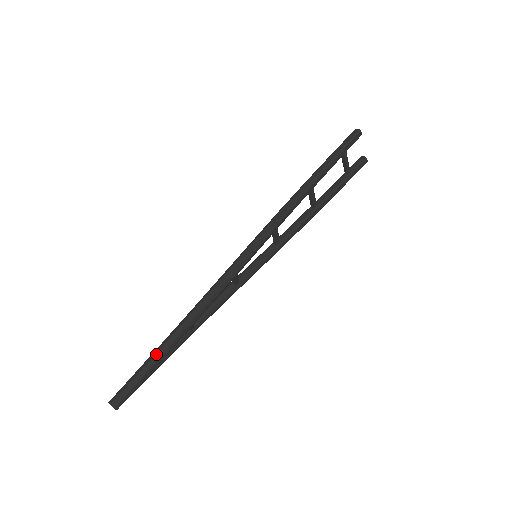
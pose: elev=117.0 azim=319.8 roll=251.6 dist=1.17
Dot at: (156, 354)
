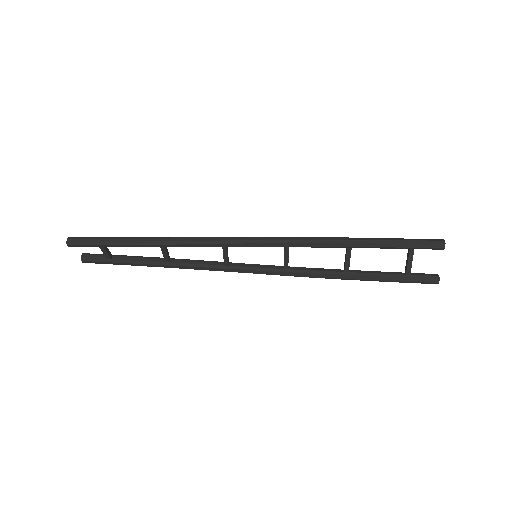
Dot at: (120, 238)
